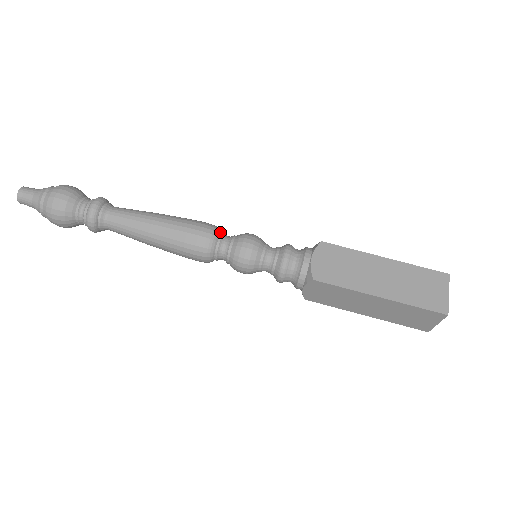
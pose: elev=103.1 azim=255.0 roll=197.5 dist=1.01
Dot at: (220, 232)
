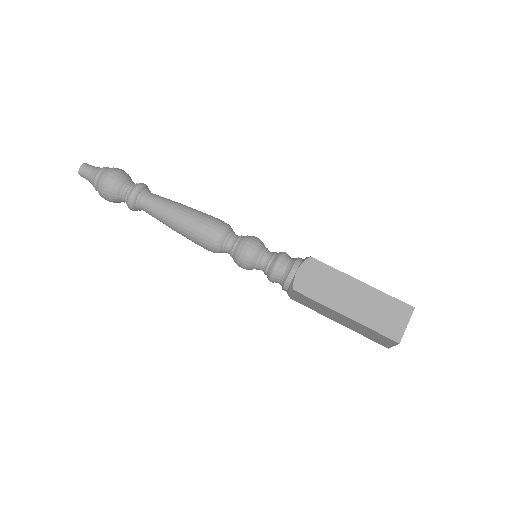
Dot at: (229, 231)
